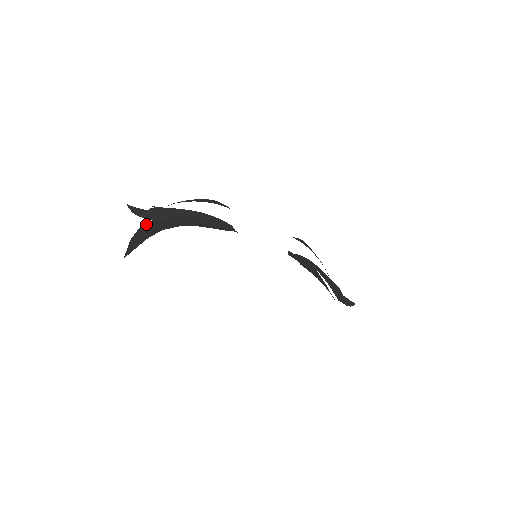
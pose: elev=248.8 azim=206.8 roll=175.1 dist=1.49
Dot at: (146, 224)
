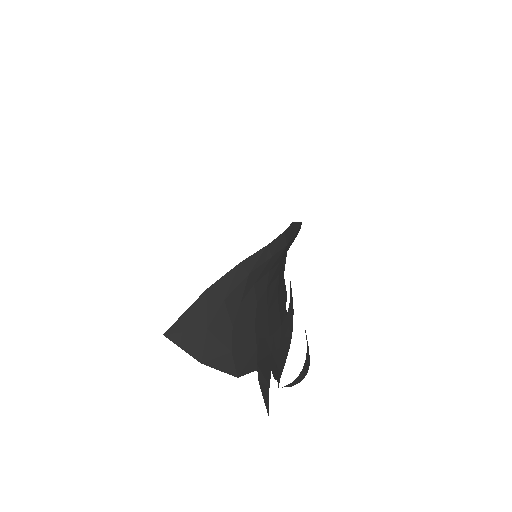
Dot at: occluded
